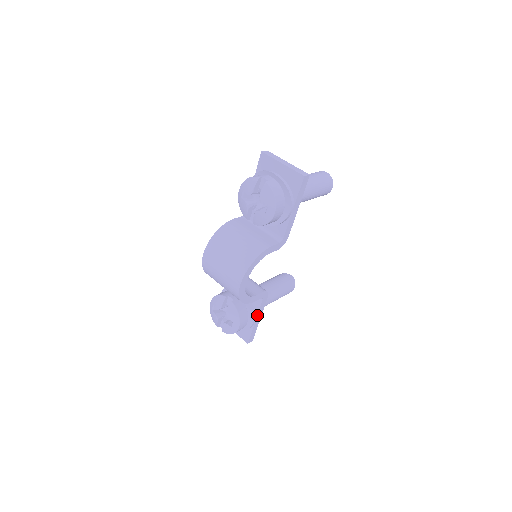
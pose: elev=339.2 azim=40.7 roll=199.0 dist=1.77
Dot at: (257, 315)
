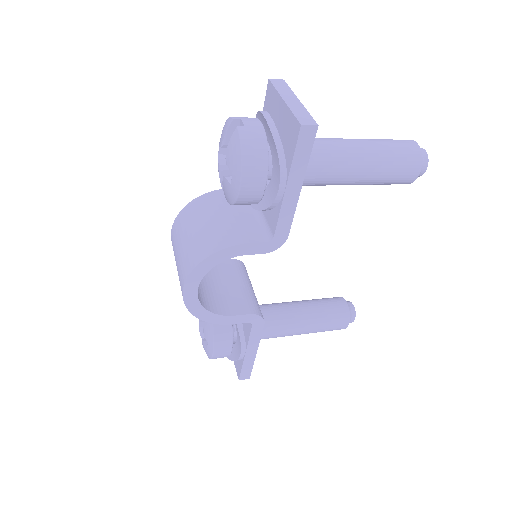
Dot at: (247, 345)
